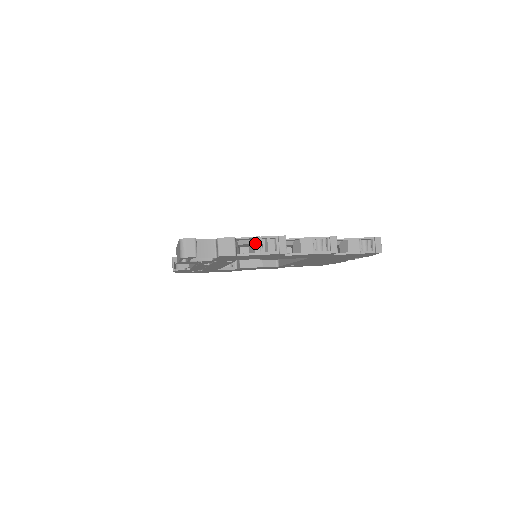
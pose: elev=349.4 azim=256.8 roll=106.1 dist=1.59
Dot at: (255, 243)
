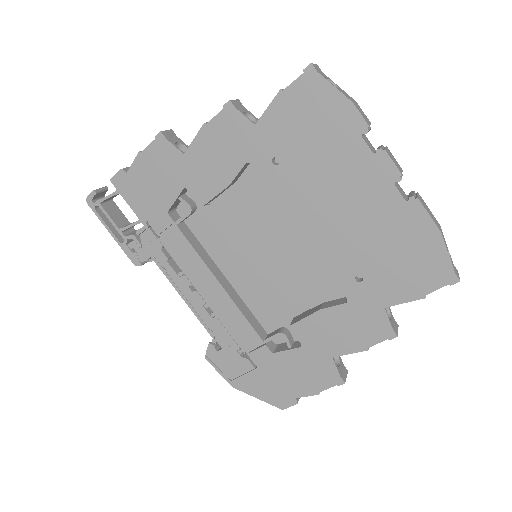
Dot at: occluded
